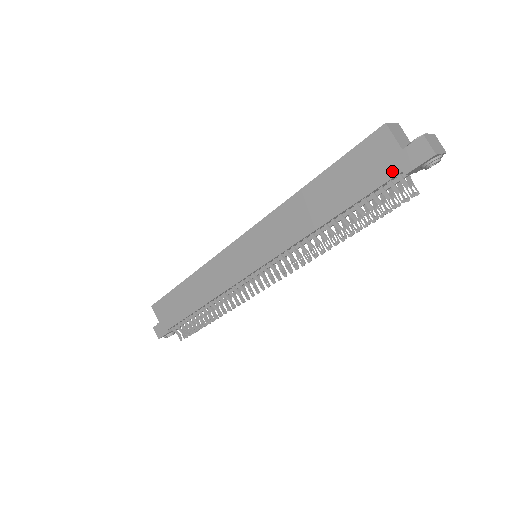
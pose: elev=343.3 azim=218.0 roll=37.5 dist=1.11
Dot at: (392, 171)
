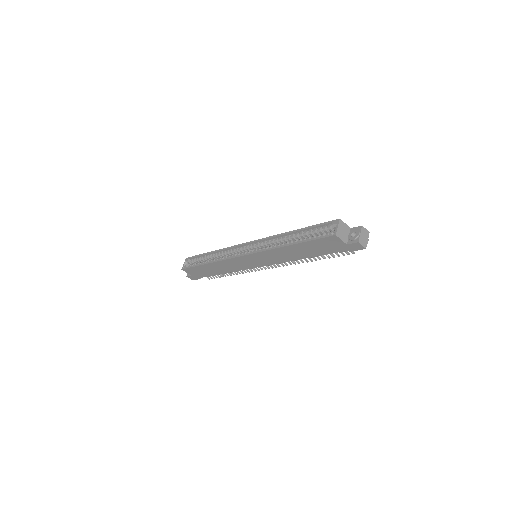
Dot at: (342, 250)
